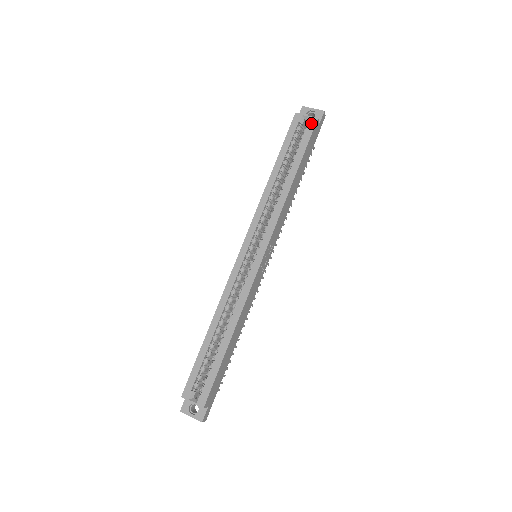
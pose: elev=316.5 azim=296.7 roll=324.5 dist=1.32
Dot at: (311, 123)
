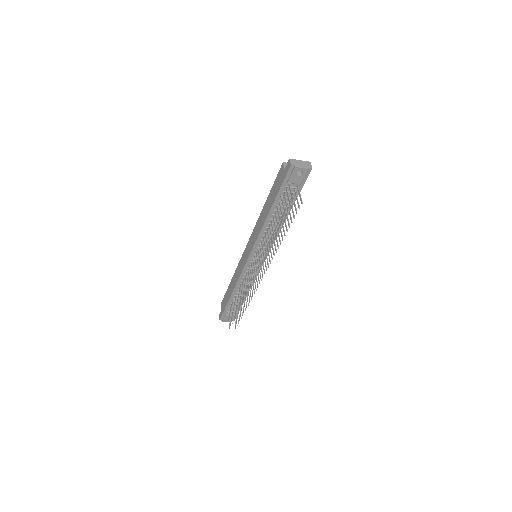
Dot at: occluded
